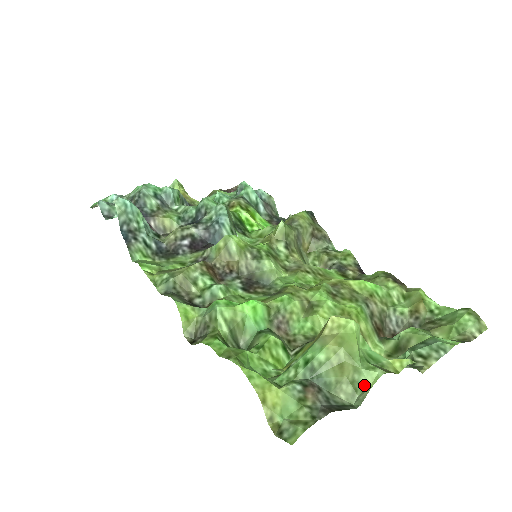
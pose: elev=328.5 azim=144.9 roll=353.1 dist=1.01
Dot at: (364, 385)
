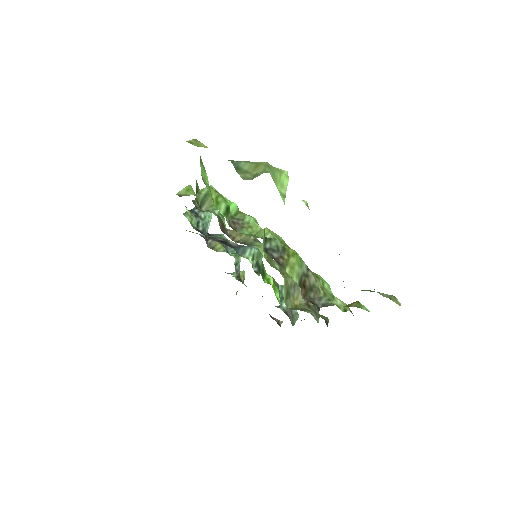
Dot at: (262, 173)
